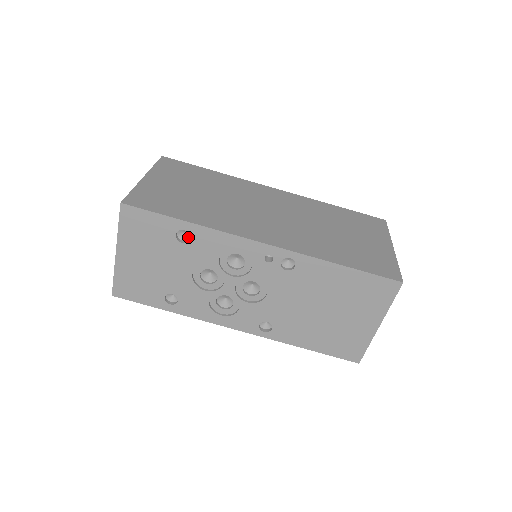
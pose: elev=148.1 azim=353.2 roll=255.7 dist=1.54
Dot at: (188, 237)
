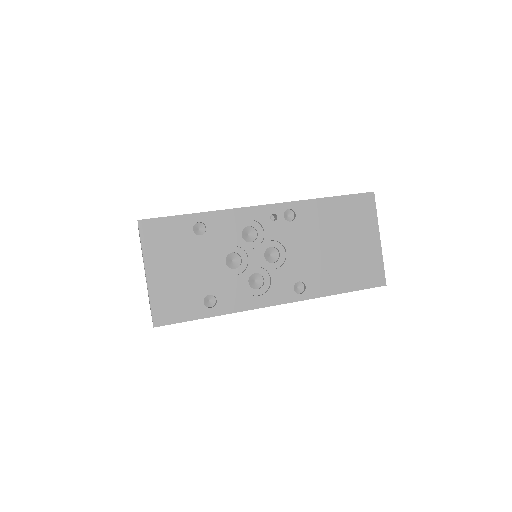
Dot at: (203, 231)
